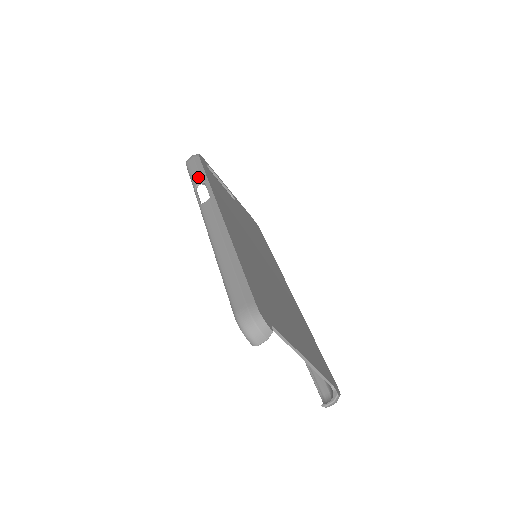
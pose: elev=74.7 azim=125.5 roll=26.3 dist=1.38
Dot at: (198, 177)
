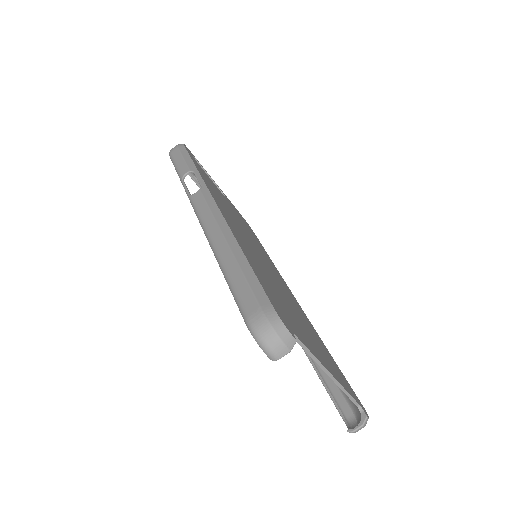
Dot at: (185, 166)
